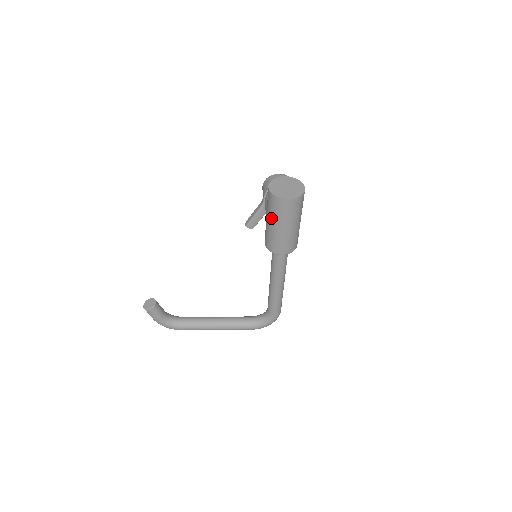
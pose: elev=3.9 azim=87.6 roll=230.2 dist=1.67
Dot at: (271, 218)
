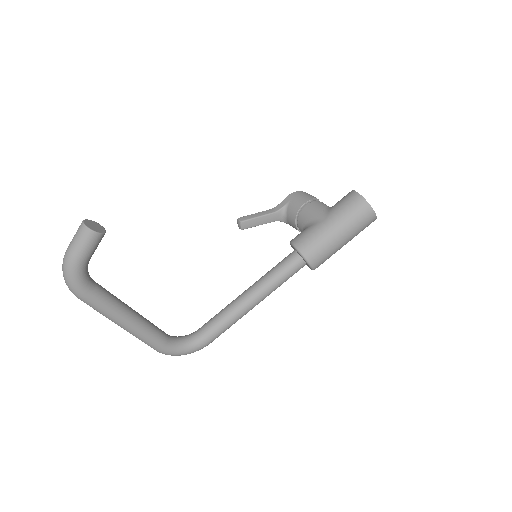
Dot at: (341, 221)
